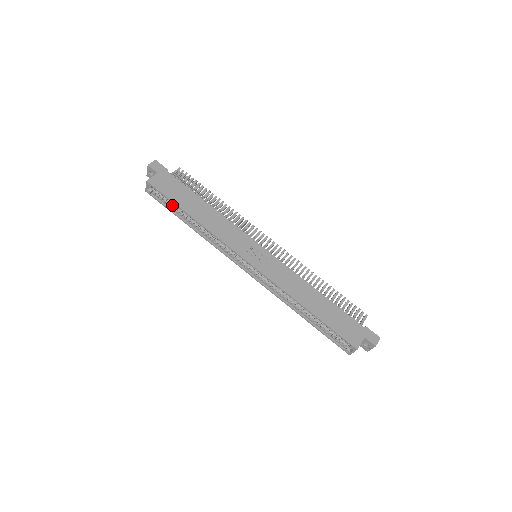
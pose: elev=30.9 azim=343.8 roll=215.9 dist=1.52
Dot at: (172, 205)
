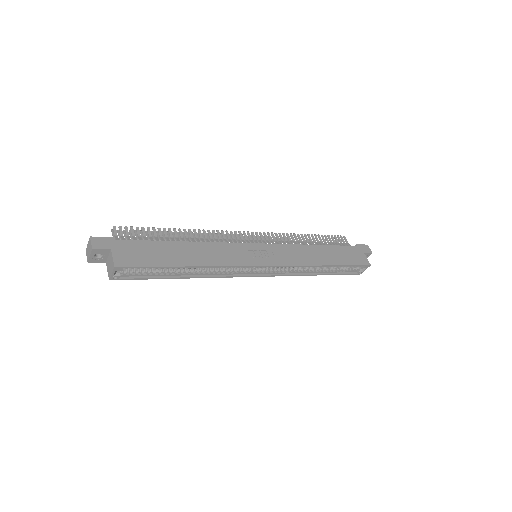
Dot at: (154, 271)
